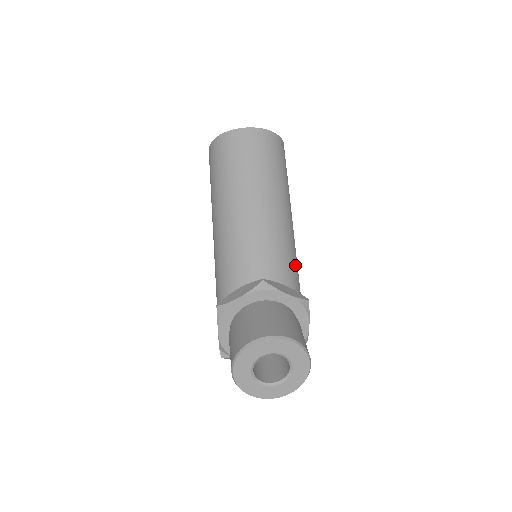
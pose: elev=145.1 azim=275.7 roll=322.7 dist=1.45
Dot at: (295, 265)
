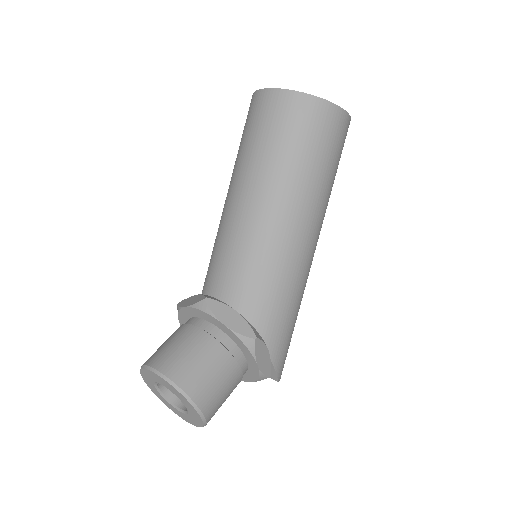
Dot at: (280, 285)
